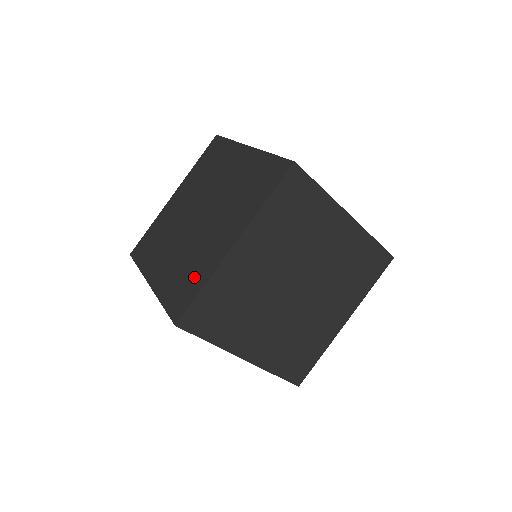
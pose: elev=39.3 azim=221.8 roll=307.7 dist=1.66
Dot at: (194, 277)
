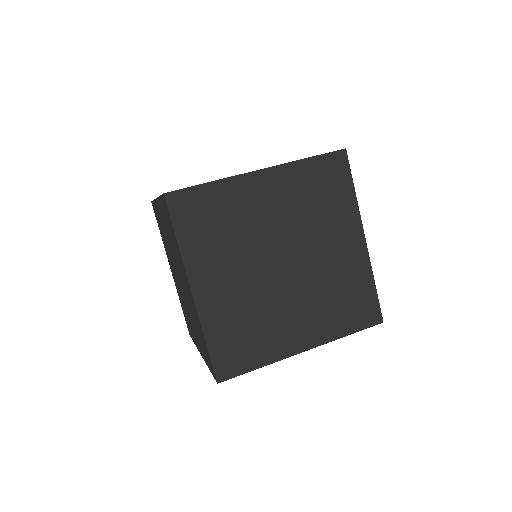
Dot at: occluded
